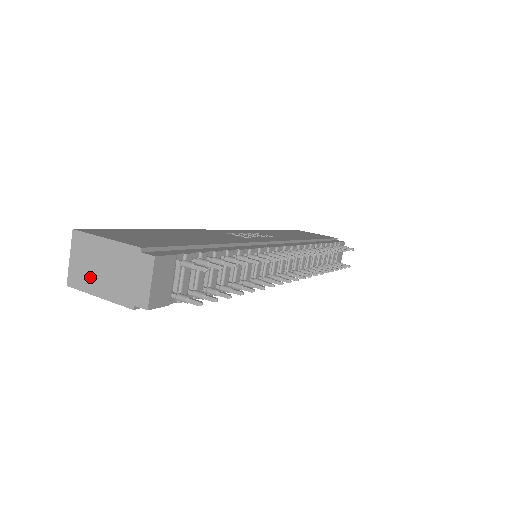
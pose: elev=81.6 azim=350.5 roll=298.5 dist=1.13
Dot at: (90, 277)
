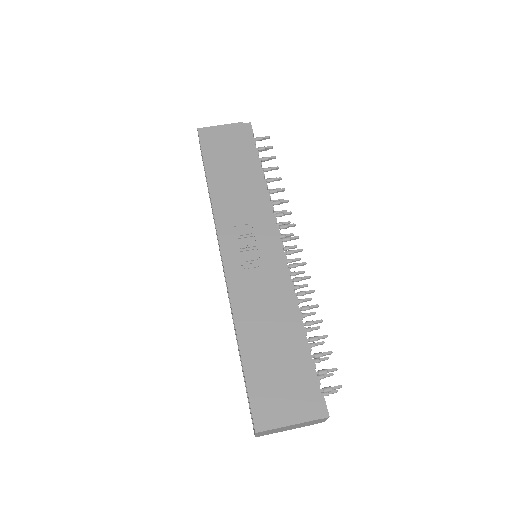
Dot at: (276, 432)
